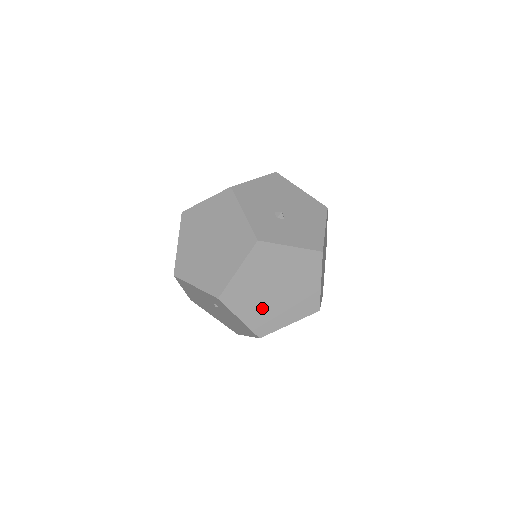
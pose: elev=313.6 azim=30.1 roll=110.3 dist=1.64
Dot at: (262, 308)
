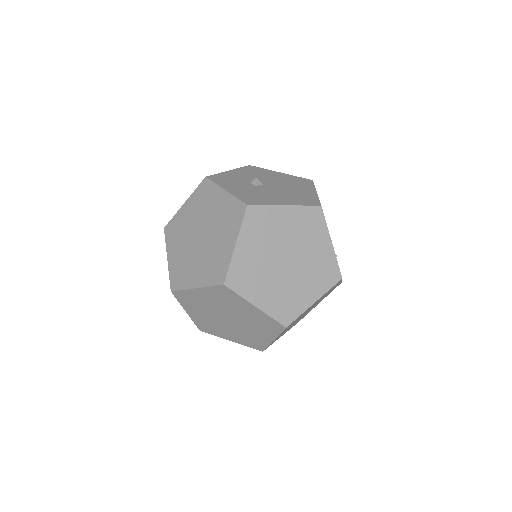
Dot at: (185, 254)
